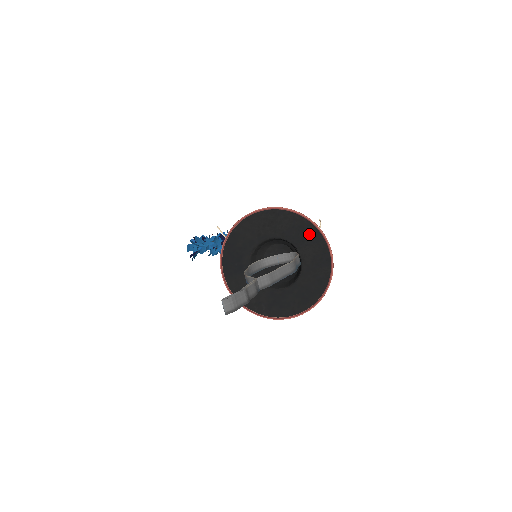
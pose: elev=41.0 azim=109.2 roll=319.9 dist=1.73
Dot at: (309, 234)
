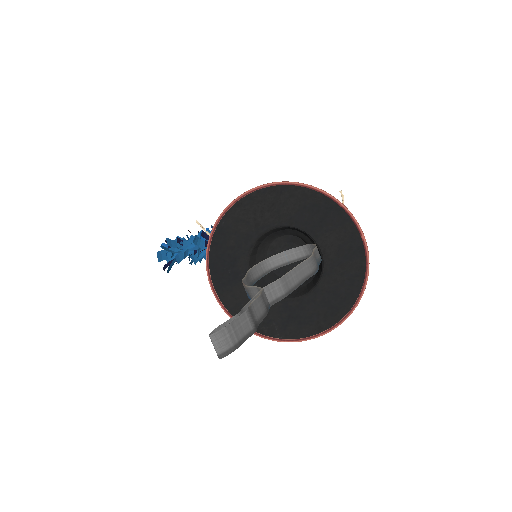
Dot at: (328, 215)
